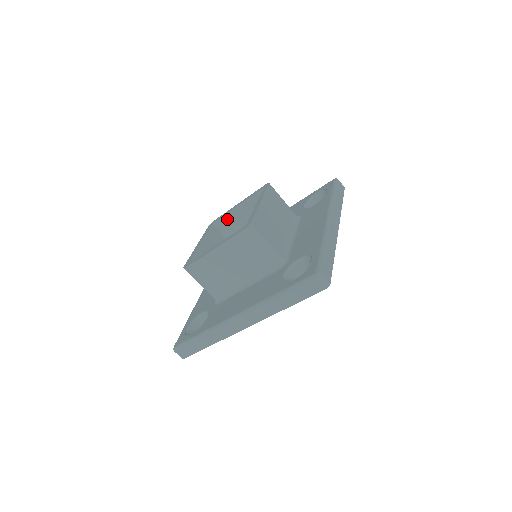
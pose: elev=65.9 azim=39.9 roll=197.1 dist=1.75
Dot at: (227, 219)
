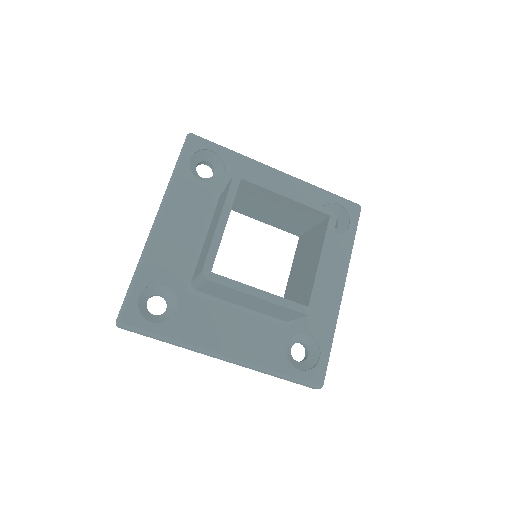
Dot at: (260, 190)
